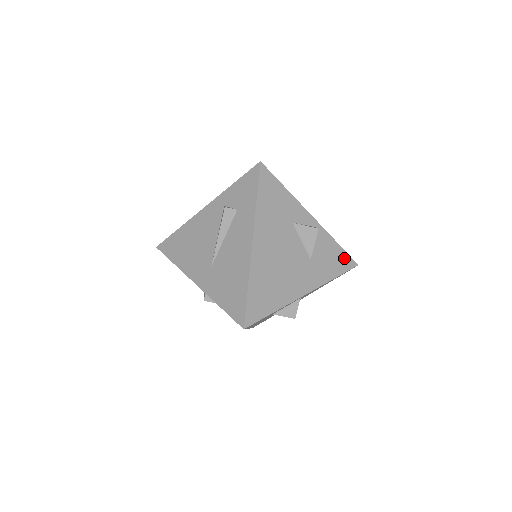
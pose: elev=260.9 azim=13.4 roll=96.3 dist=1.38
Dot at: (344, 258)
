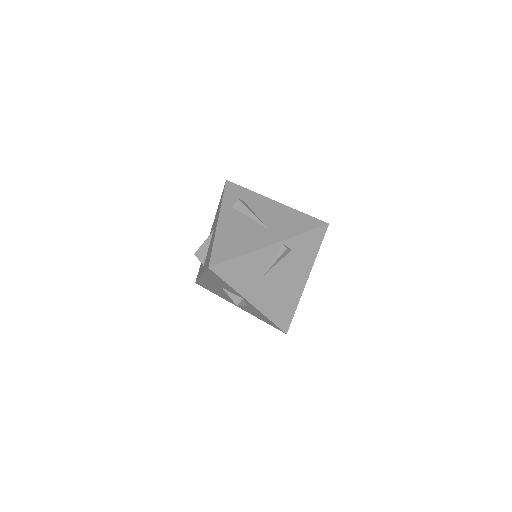
Dot at: occluded
